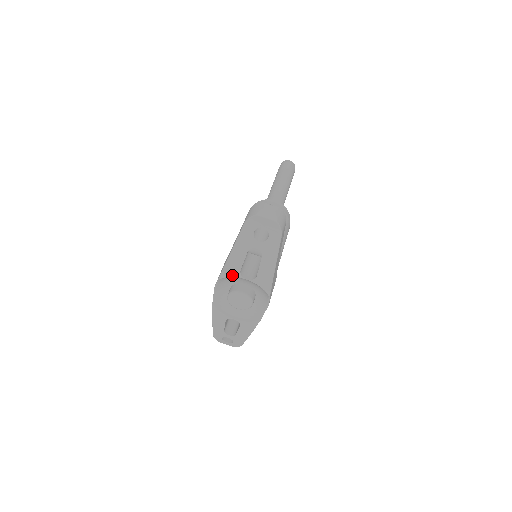
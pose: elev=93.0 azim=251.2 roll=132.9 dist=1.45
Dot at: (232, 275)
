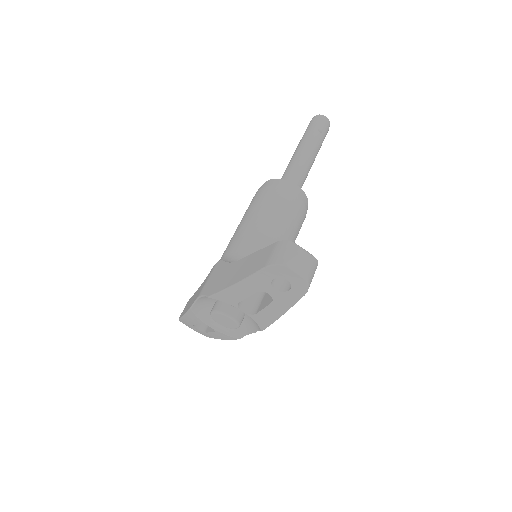
Dot at: (226, 301)
